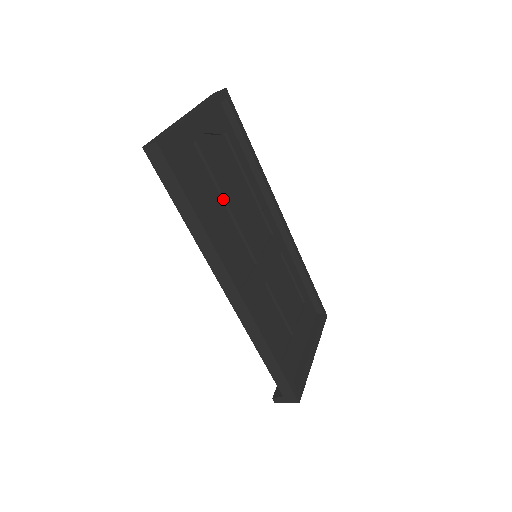
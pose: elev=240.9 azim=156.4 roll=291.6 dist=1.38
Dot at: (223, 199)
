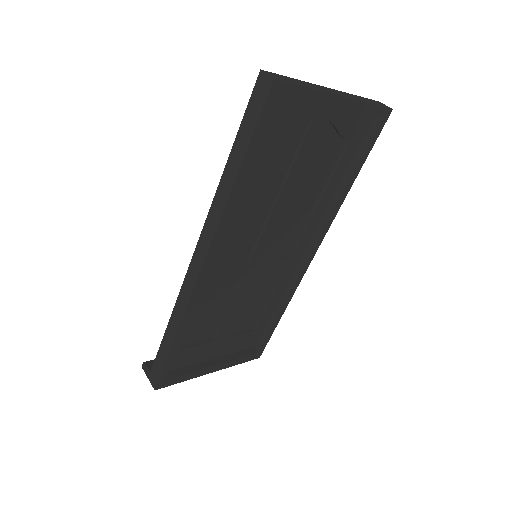
Dot at: (282, 186)
